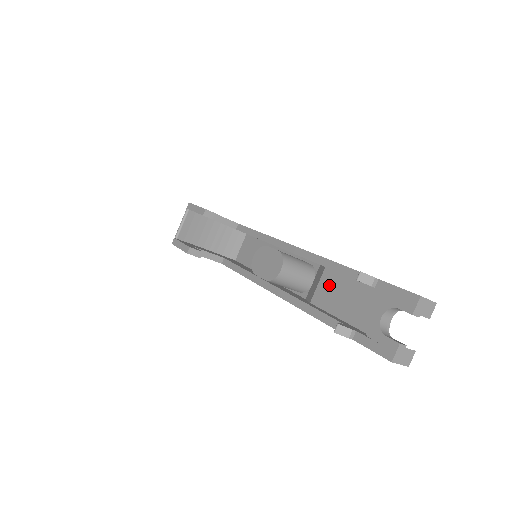
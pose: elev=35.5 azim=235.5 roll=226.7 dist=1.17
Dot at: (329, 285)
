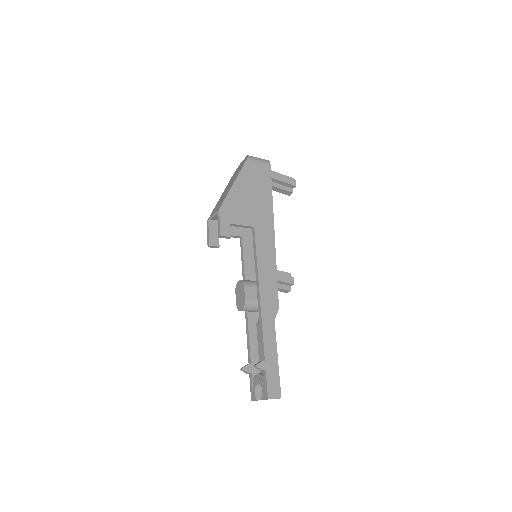
Dot at: occluded
